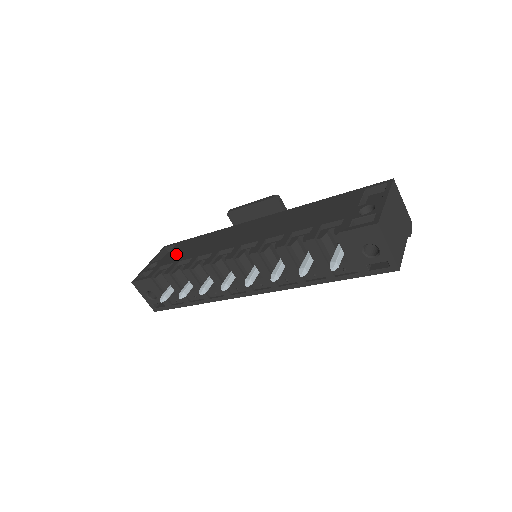
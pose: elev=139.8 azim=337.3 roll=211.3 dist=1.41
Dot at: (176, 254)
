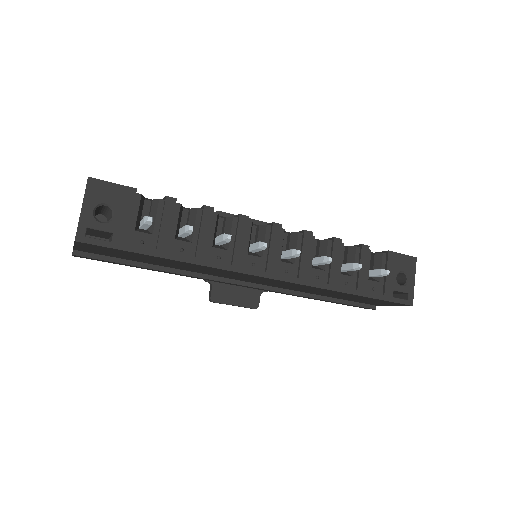
Dot at: occluded
